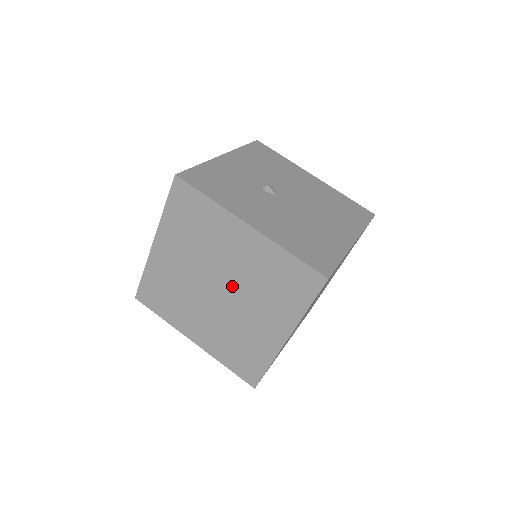
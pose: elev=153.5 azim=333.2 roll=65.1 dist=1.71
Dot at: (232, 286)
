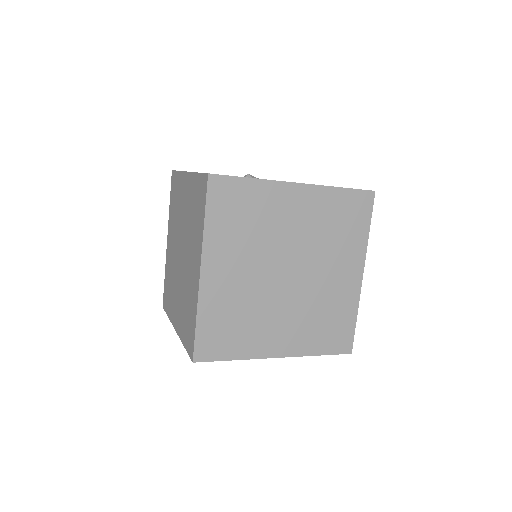
Dot at: (300, 258)
